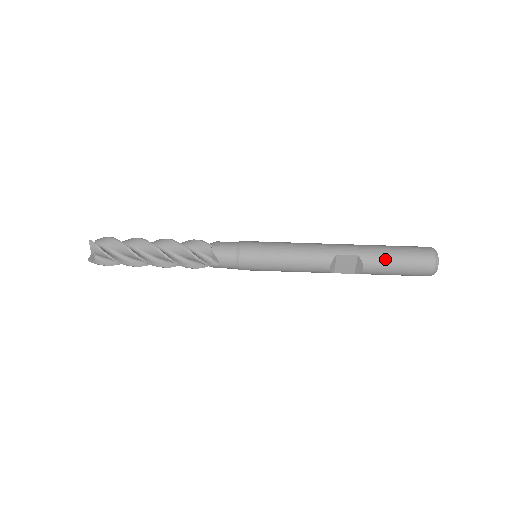
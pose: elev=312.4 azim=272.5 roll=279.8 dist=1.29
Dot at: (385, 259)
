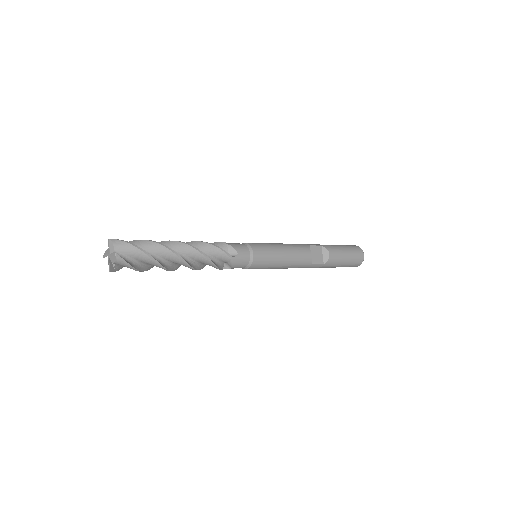
Dot at: (337, 247)
